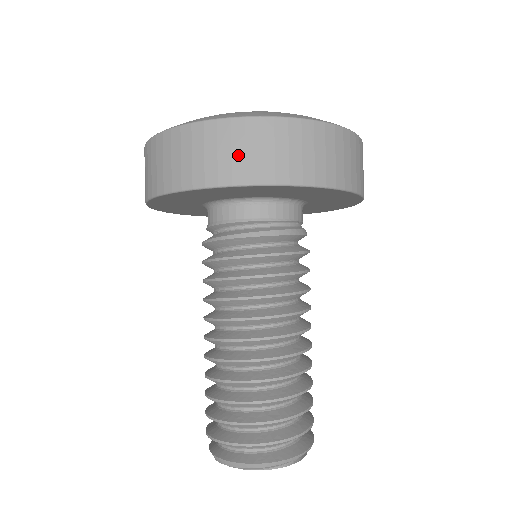
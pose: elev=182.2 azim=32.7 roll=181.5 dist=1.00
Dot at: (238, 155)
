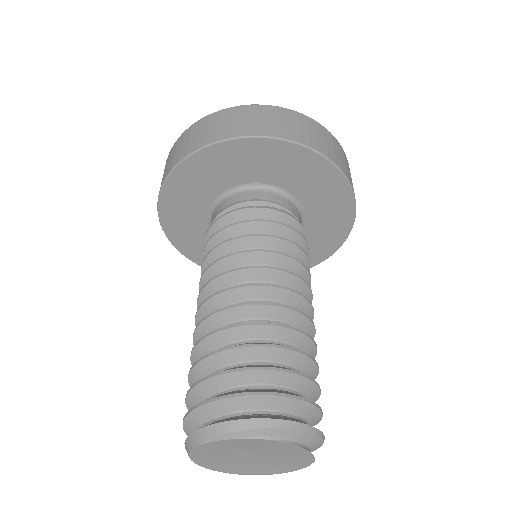
Dot at: (281, 124)
